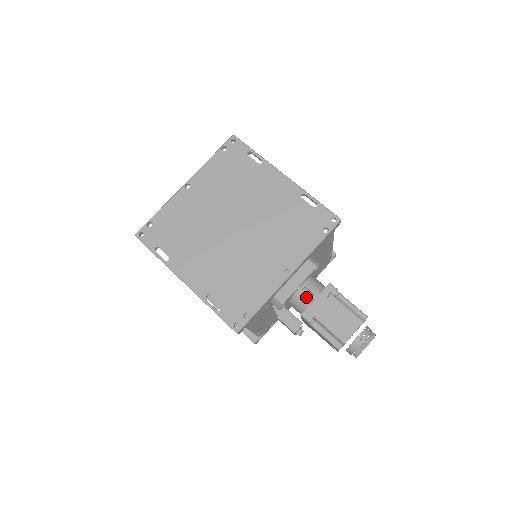
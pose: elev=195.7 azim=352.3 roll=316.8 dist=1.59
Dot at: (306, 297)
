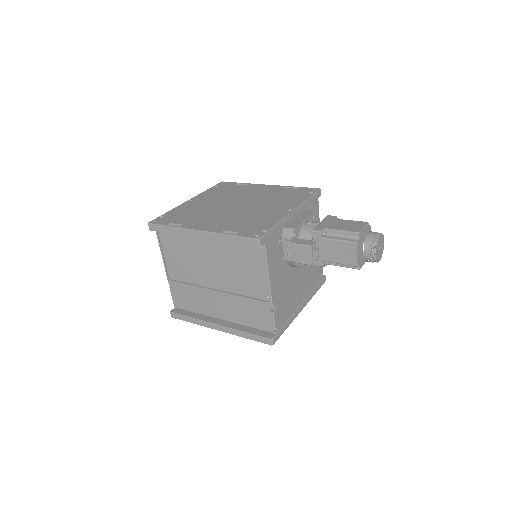
Dot at: (312, 225)
